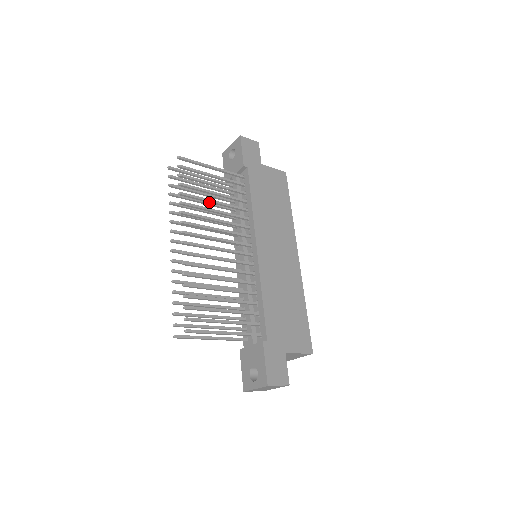
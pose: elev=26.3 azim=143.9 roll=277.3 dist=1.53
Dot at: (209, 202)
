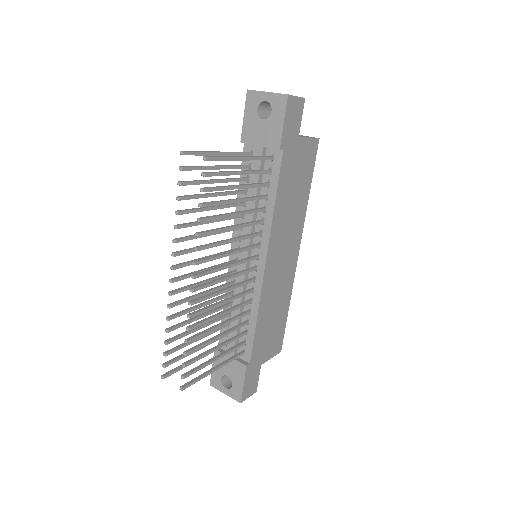
Dot at: (228, 216)
